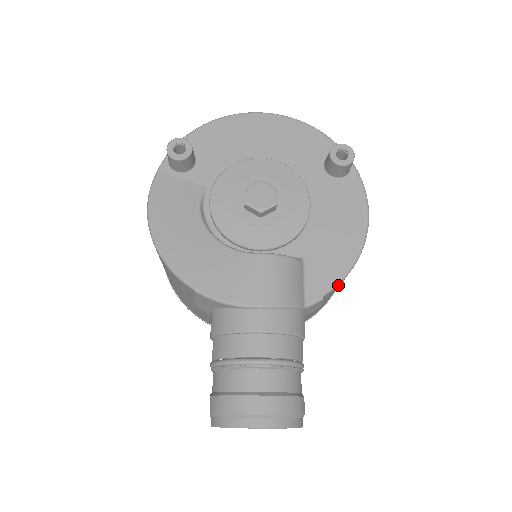
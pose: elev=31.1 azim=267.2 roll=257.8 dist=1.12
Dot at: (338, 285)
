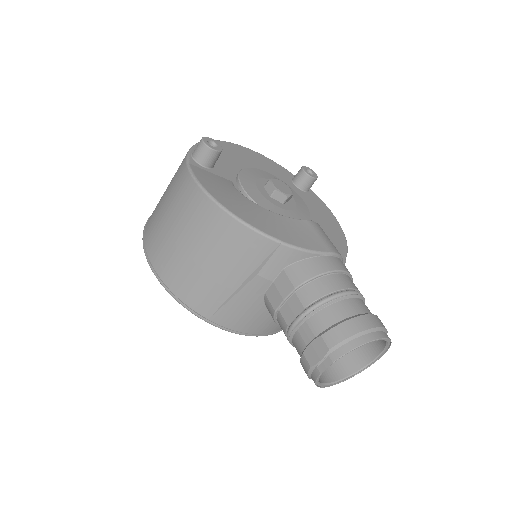
Dot at: occluded
